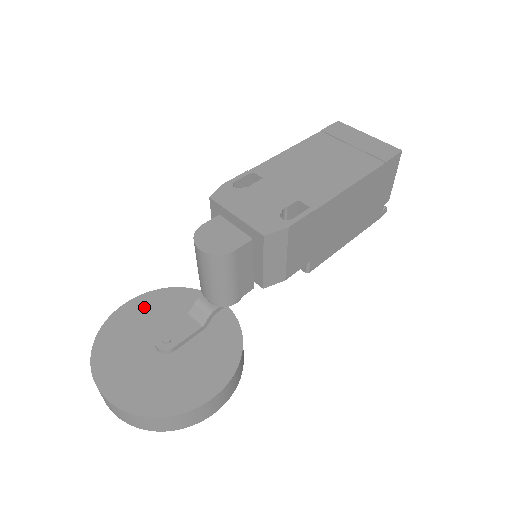
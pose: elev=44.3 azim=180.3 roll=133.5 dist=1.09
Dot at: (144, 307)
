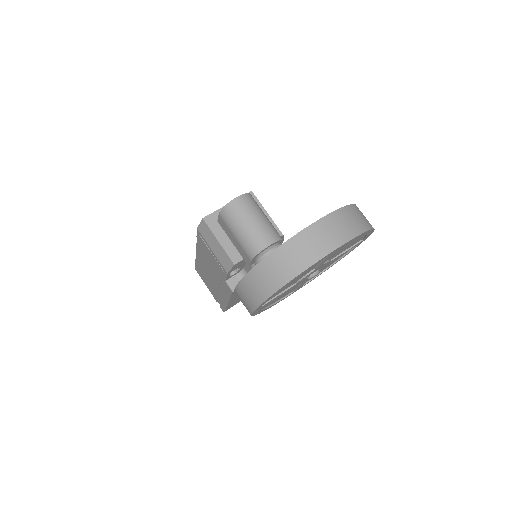
Dot at: occluded
